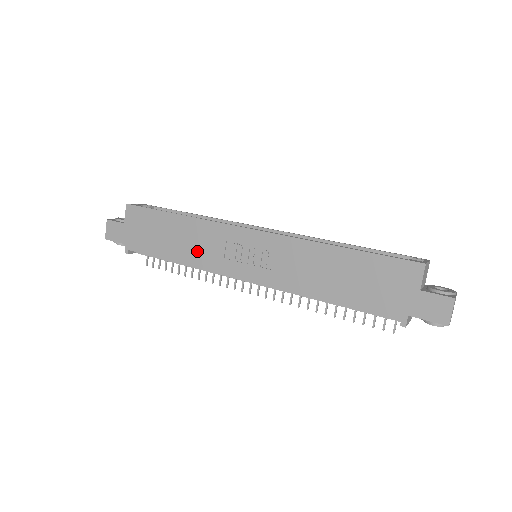
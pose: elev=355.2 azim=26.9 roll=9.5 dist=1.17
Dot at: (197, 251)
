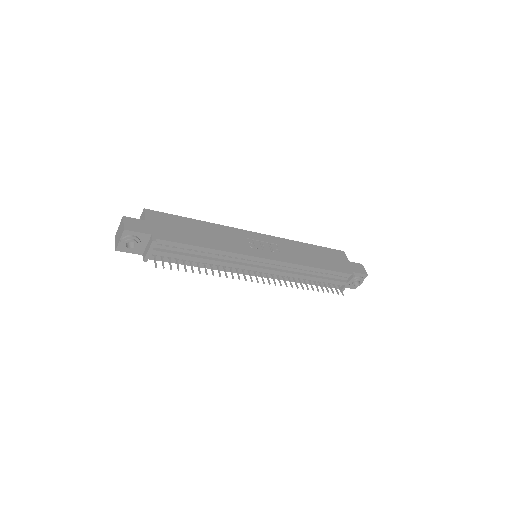
Dot at: (224, 242)
